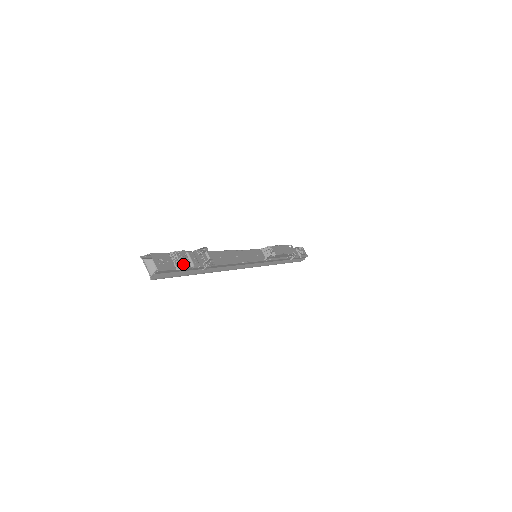
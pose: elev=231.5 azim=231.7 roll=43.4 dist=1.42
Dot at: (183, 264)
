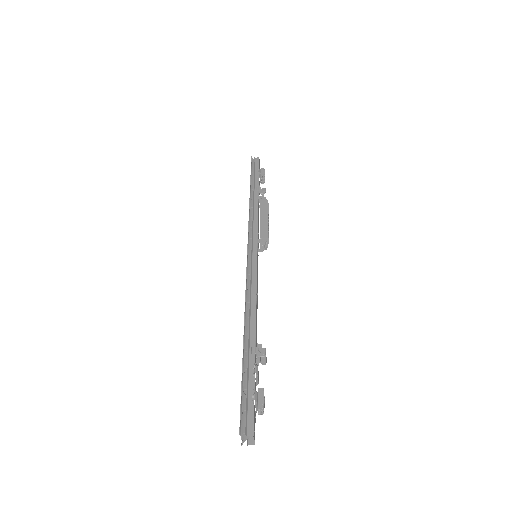
Dot at: occluded
